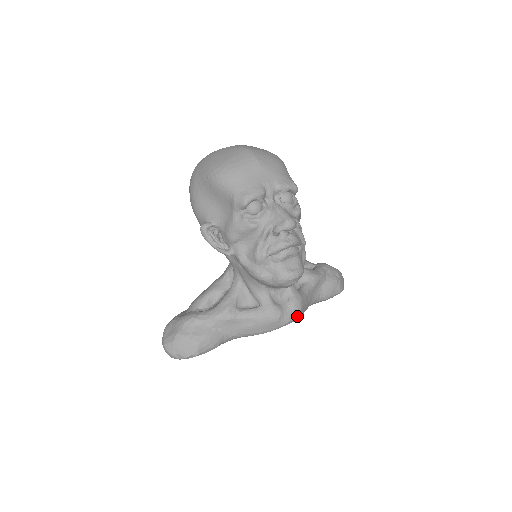
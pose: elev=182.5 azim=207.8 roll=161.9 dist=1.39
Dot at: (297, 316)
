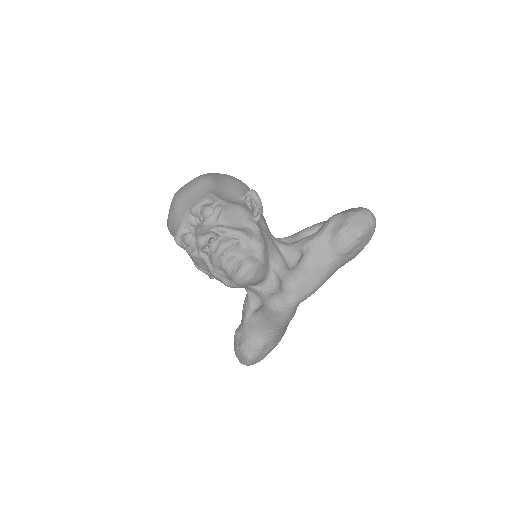
Dot at: (297, 295)
